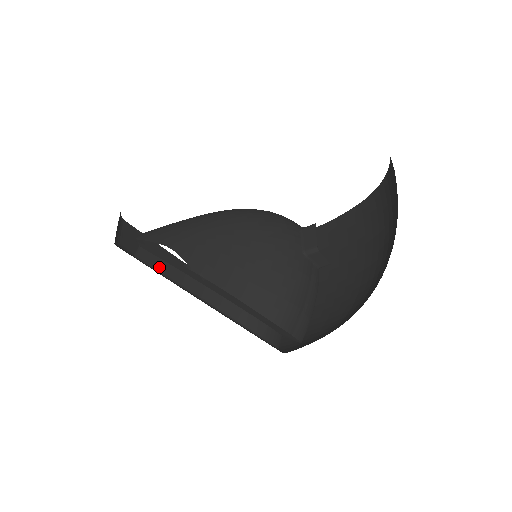
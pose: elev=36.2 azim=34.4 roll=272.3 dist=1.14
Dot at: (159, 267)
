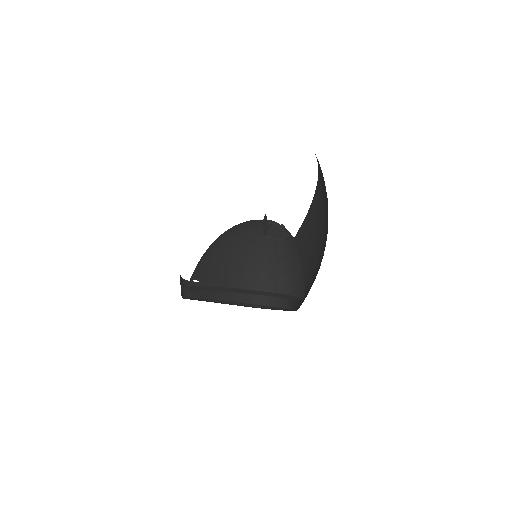
Dot at: (198, 296)
